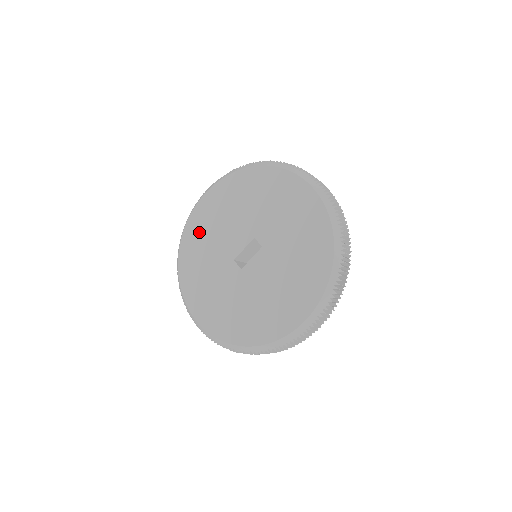
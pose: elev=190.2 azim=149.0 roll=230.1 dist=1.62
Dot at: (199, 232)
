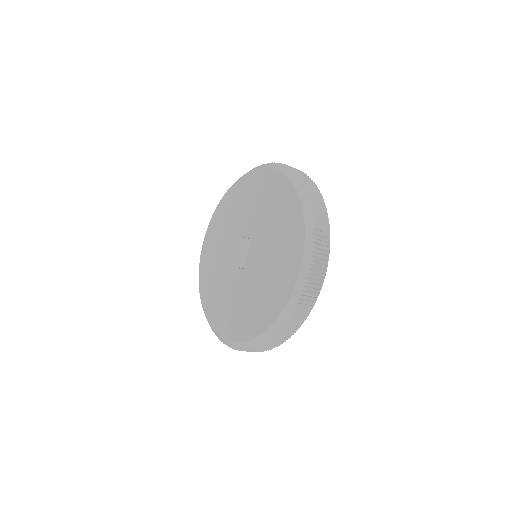
Dot at: (208, 269)
